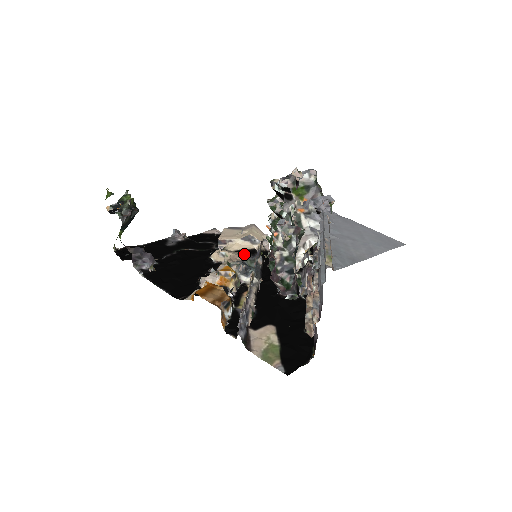
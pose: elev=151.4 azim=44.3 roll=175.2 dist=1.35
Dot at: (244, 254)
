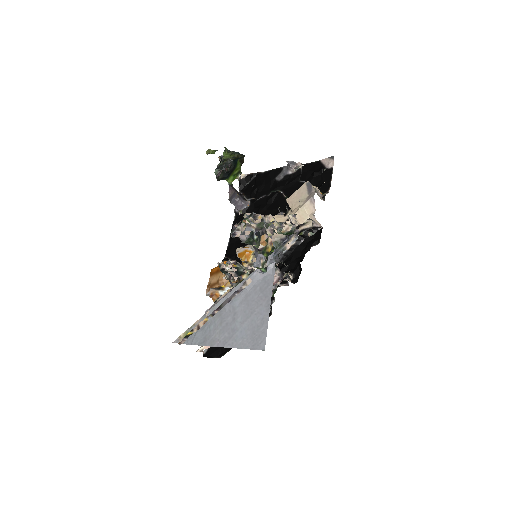
Dot at: occluded
